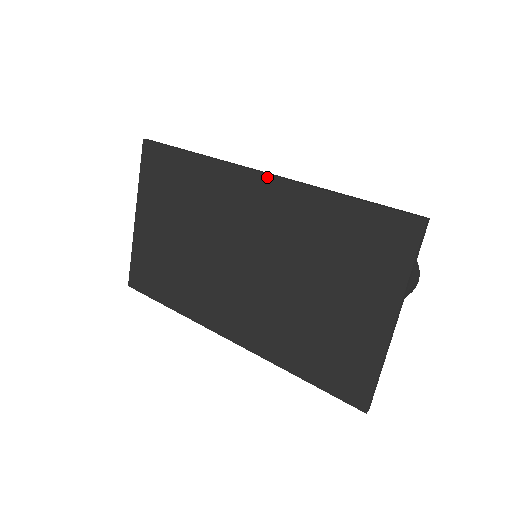
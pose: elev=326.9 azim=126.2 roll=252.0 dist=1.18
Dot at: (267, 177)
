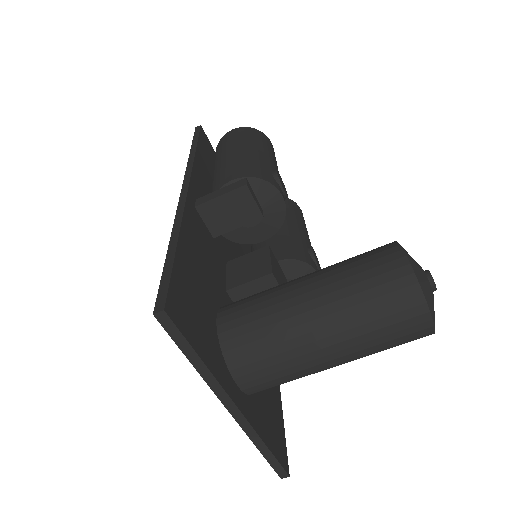
Dot at: occluded
